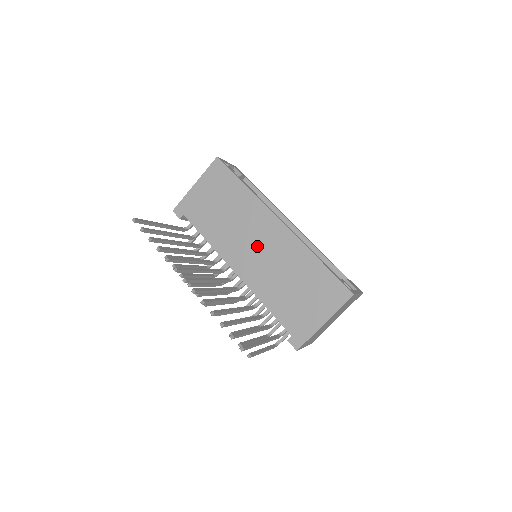
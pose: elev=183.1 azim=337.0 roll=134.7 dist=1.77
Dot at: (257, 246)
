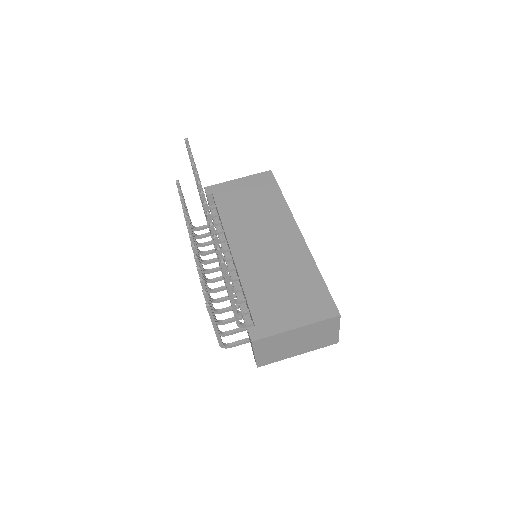
Dot at: (266, 241)
